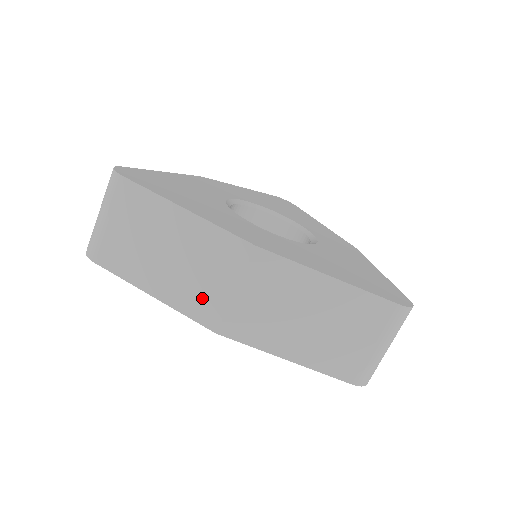
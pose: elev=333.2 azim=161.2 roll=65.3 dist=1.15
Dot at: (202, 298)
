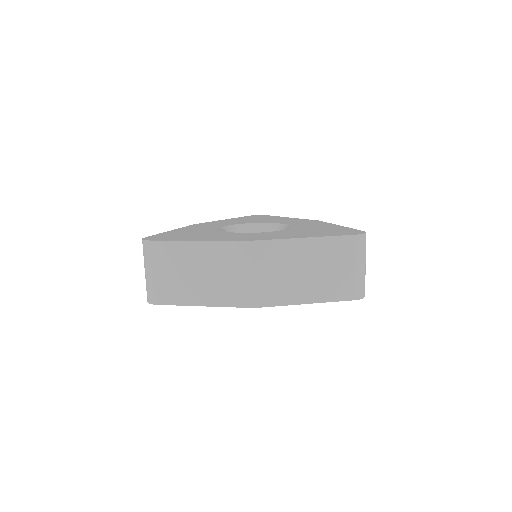
Dot at: (235, 290)
